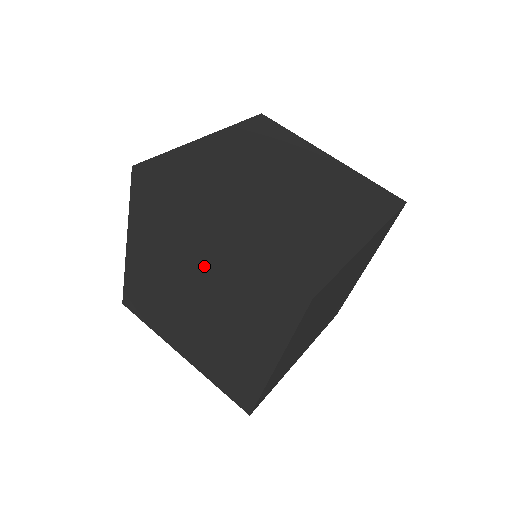
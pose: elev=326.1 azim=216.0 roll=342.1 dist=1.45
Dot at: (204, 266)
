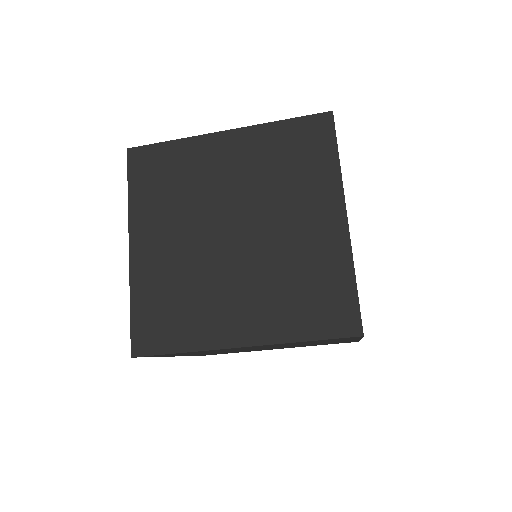
Dot at: (228, 179)
